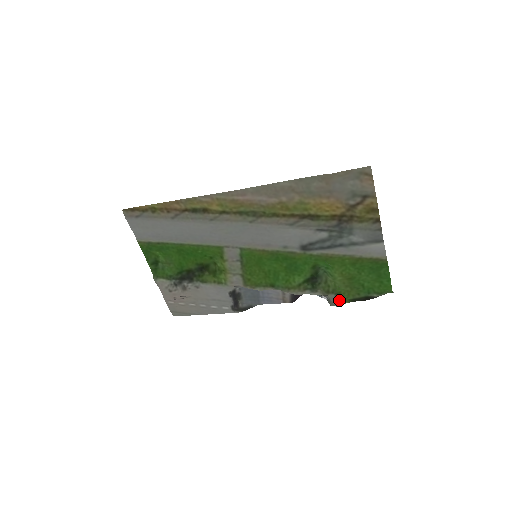
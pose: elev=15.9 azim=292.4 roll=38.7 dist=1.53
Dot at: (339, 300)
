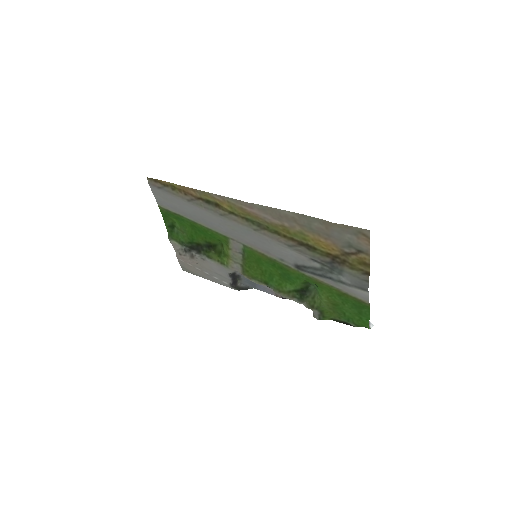
Dot at: (321, 316)
